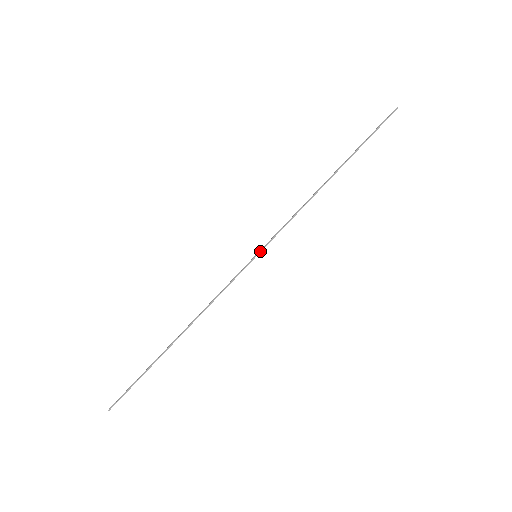
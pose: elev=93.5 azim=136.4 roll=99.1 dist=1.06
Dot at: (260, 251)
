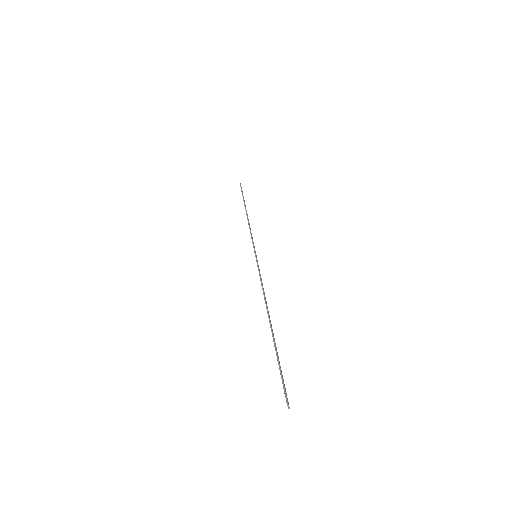
Dot at: (254, 252)
